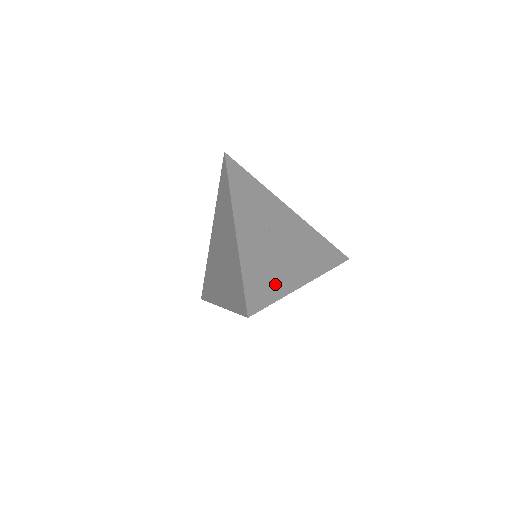
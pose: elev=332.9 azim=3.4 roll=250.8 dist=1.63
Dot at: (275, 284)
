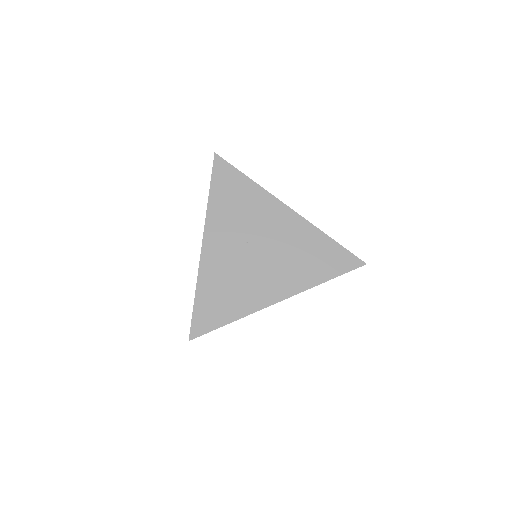
Dot at: (234, 305)
